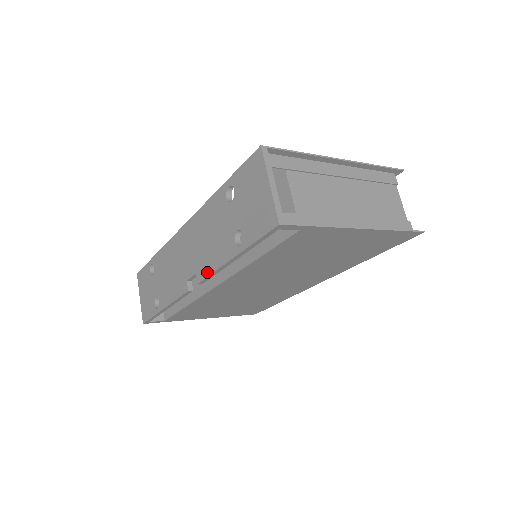
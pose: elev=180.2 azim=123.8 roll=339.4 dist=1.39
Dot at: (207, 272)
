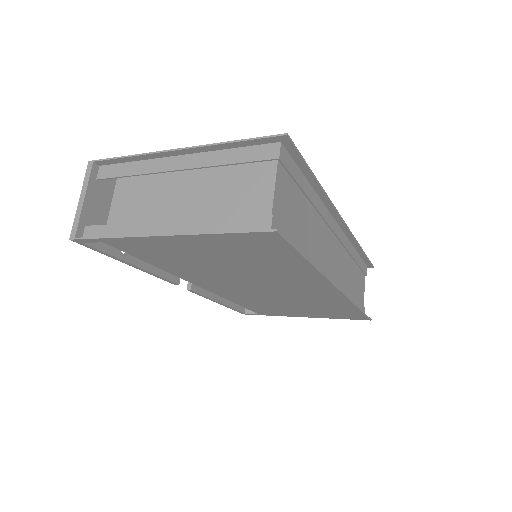
Dot at: occluded
